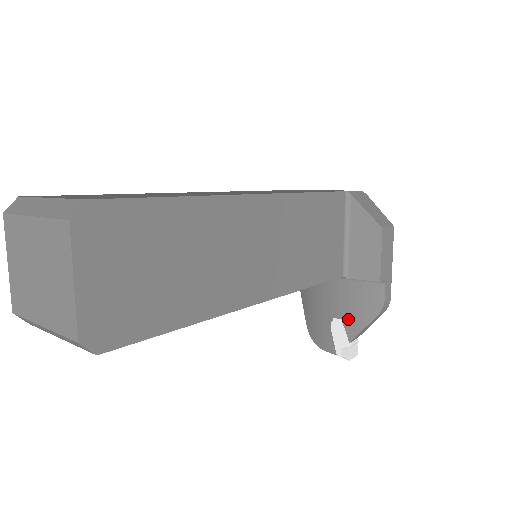
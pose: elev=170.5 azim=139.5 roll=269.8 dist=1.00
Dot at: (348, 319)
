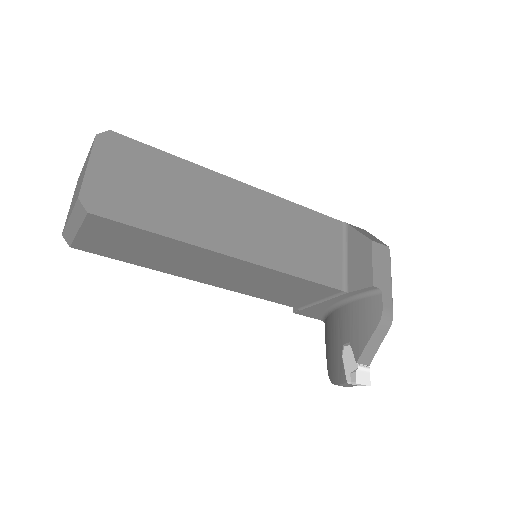
Dot at: (354, 339)
